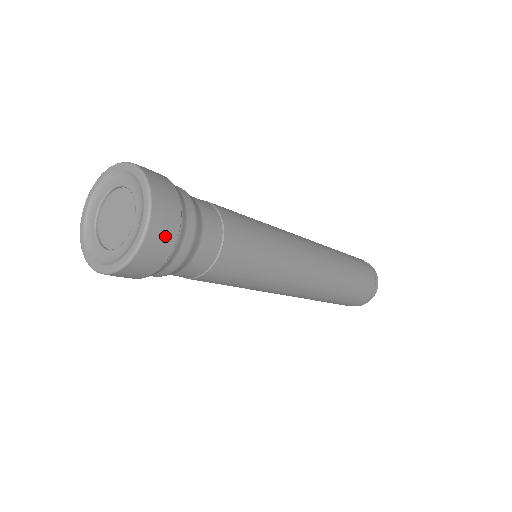
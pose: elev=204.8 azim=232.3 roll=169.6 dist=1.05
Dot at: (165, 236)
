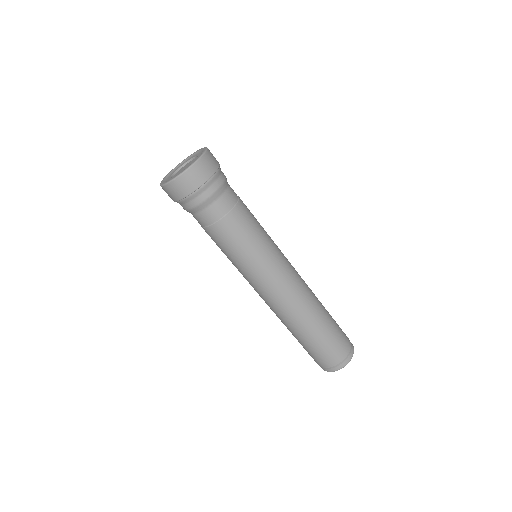
Dot at: (202, 174)
